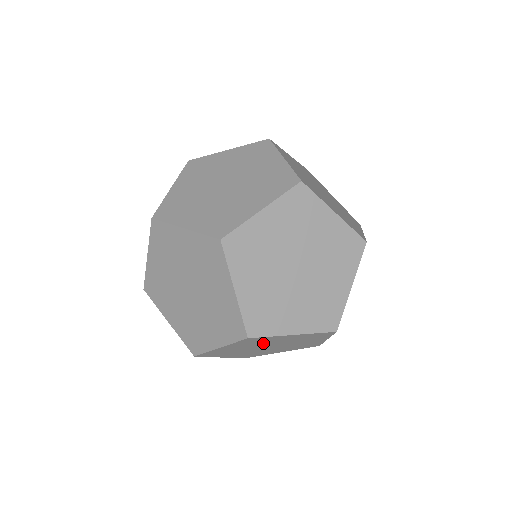
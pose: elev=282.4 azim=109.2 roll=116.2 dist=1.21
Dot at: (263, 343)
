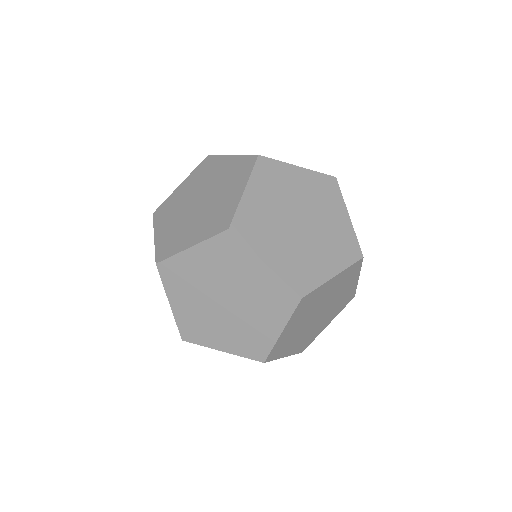
Dot at: (313, 307)
